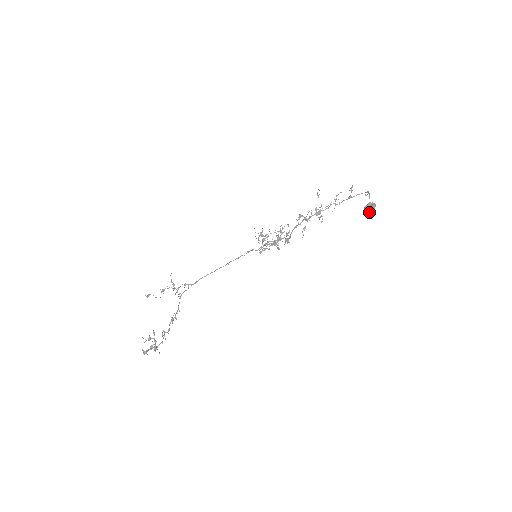
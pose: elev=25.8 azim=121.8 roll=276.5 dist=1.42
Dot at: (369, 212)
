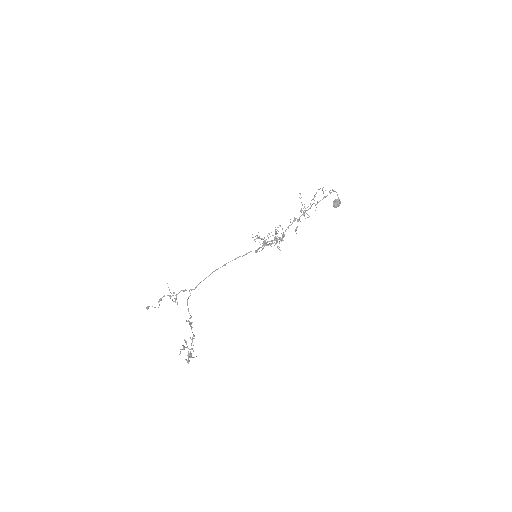
Dot at: occluded
